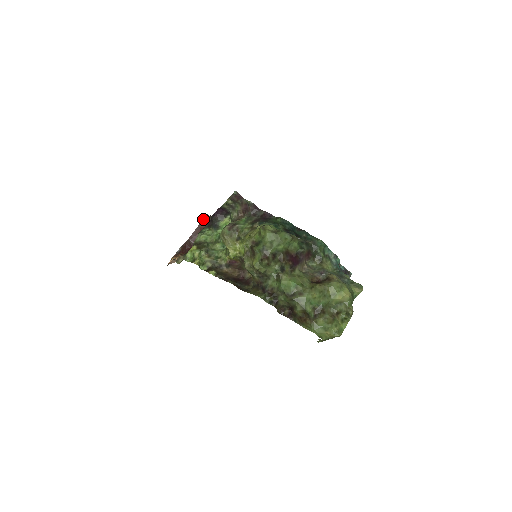
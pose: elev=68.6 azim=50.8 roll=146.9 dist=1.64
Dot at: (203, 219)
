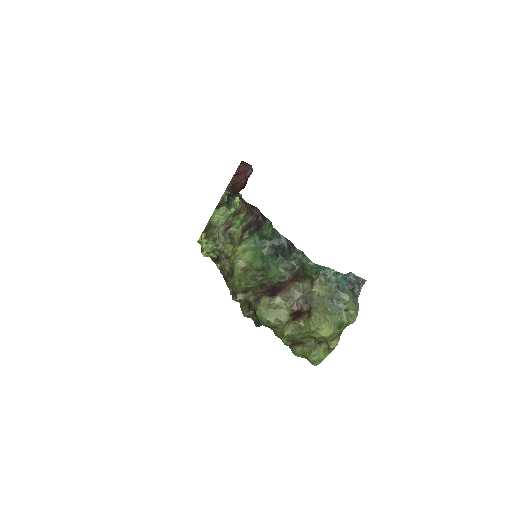
Dot at: (241, 162)
